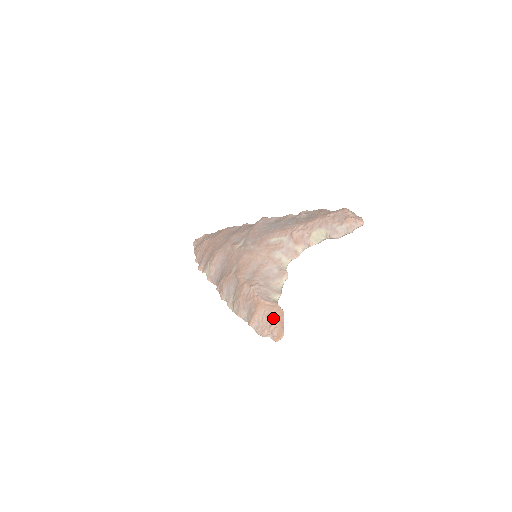
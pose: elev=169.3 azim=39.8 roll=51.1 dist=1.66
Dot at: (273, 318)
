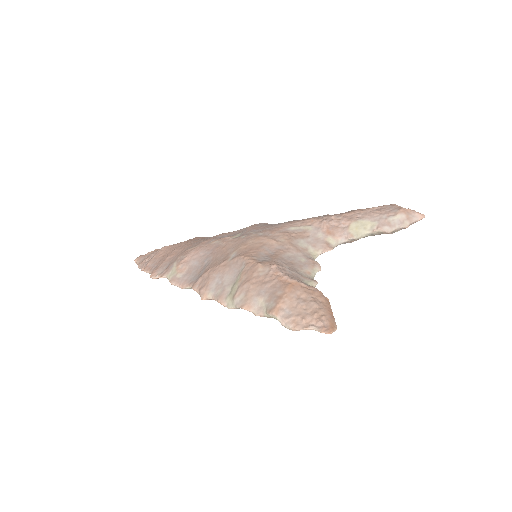
Dot at: (316, 303)
